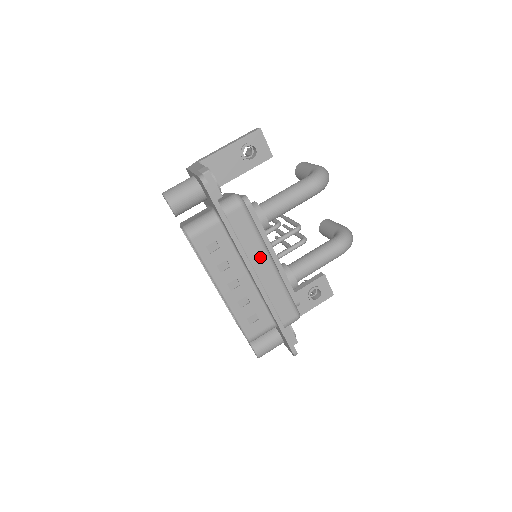
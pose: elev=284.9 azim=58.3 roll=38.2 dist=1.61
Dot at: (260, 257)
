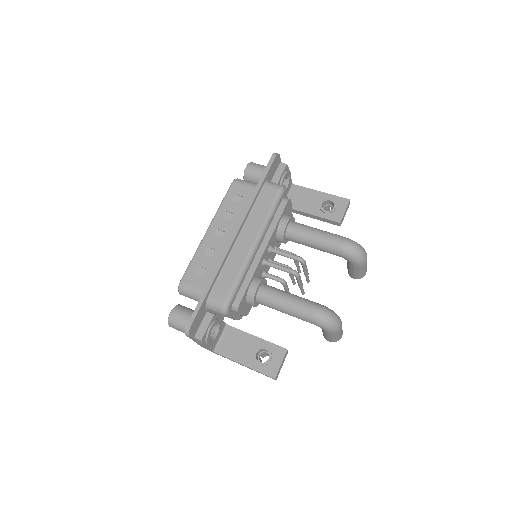
Dot at: (253, 231)
